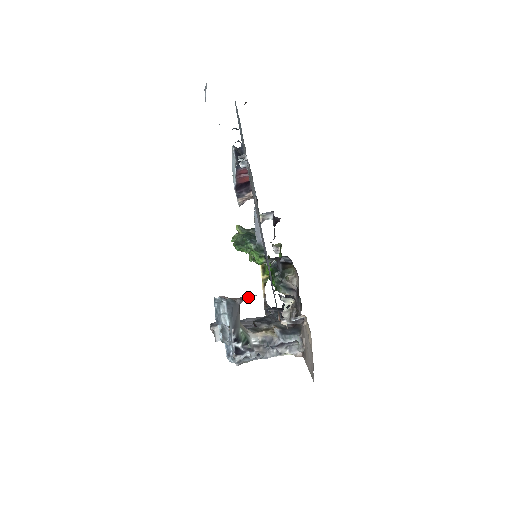
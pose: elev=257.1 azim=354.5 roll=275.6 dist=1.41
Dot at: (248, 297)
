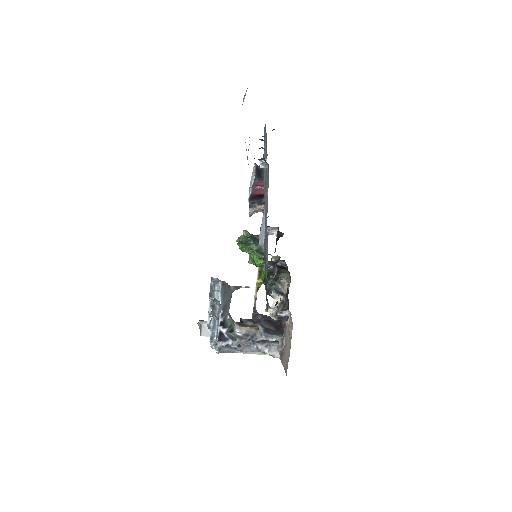
Dot at: (242, 287)
